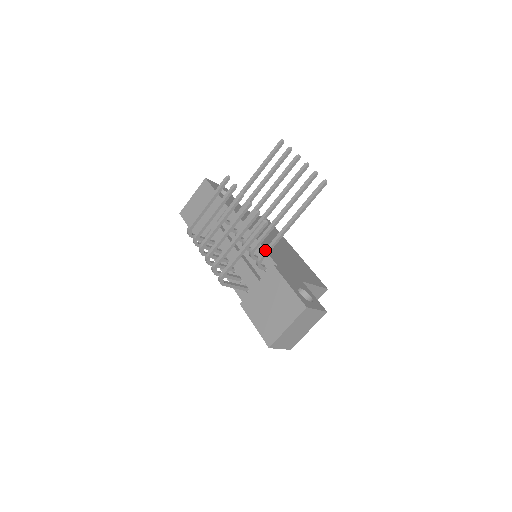
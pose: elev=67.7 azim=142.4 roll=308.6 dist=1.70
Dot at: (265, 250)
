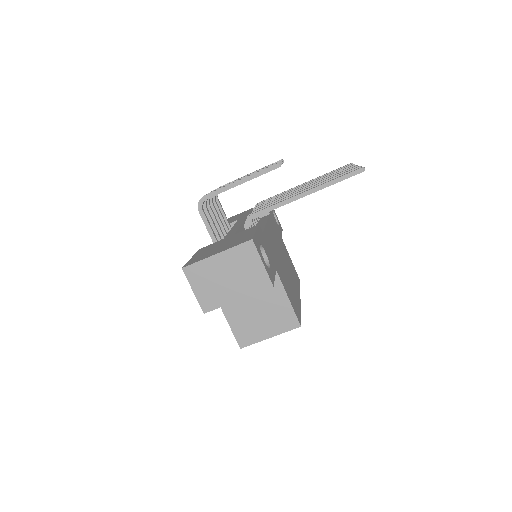
Dot at: (263, 209)
